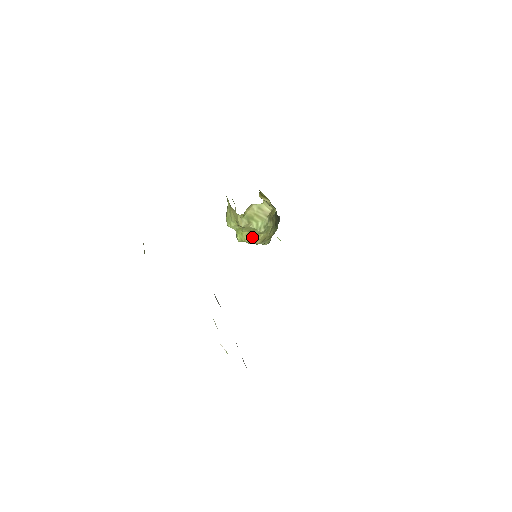
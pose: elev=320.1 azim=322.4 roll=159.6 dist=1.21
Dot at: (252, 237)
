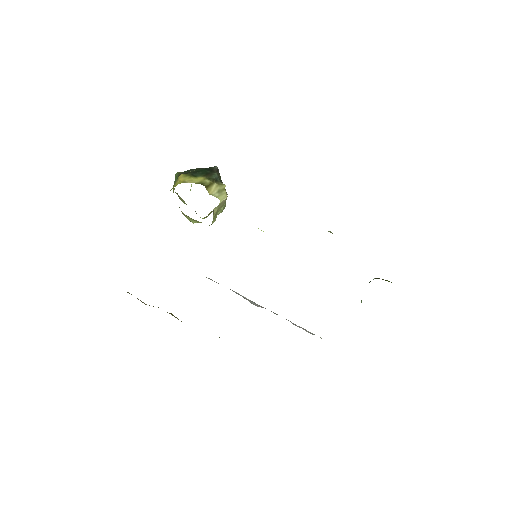
Dot at: occluded
